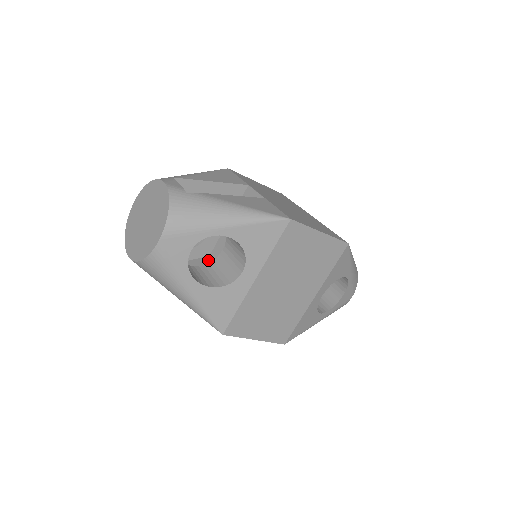
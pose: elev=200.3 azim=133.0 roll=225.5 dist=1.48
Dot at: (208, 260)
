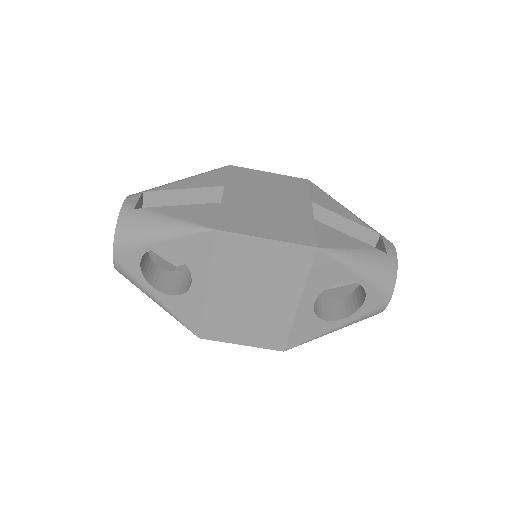
Dot at: occluded
